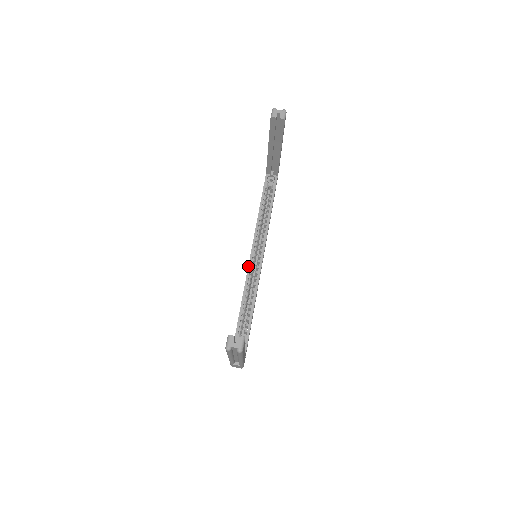
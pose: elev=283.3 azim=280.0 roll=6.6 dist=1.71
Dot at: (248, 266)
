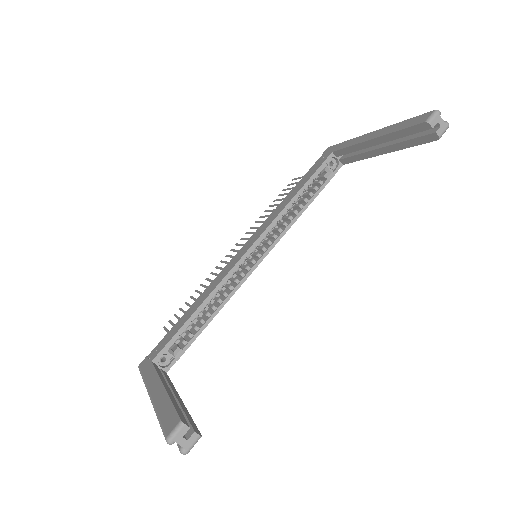
Dot at: (238, 261)
